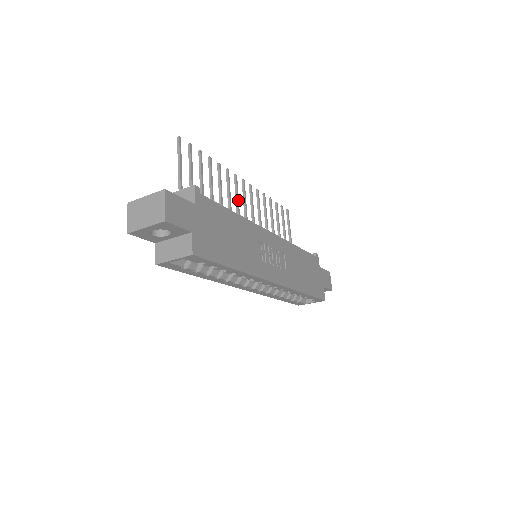
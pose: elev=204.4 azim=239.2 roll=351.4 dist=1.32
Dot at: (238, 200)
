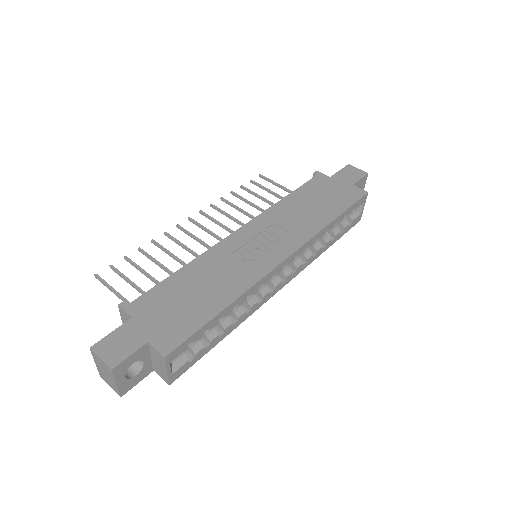
Dot at: (198, 239)
